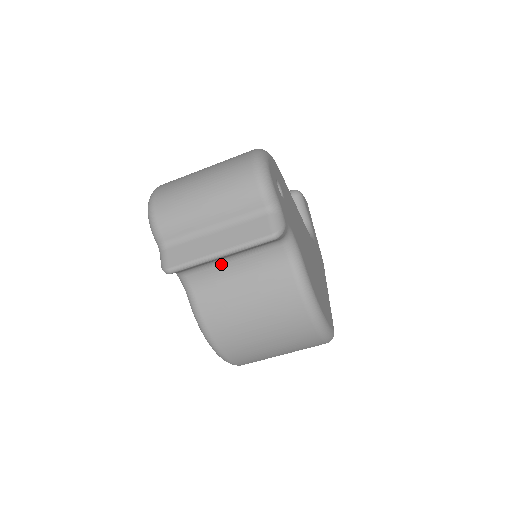
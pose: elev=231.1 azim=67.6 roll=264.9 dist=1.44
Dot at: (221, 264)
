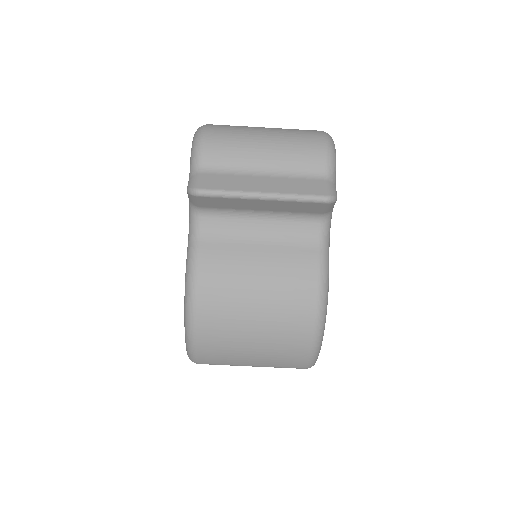
Dot at: (247, 219)
